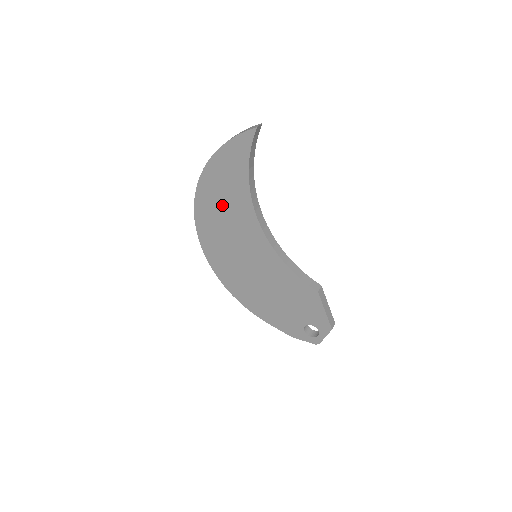
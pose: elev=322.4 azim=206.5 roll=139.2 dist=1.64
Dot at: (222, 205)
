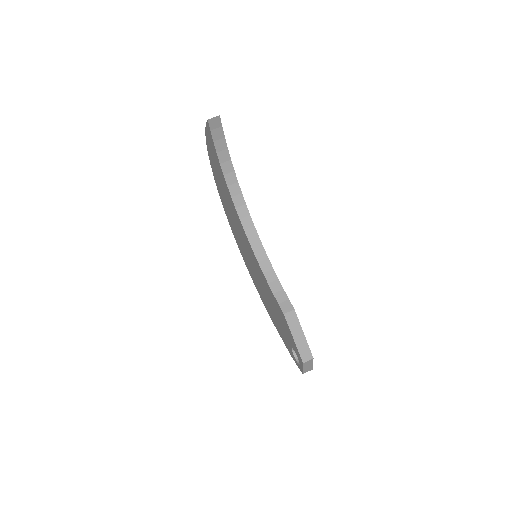
Dot at: (225, 196)
